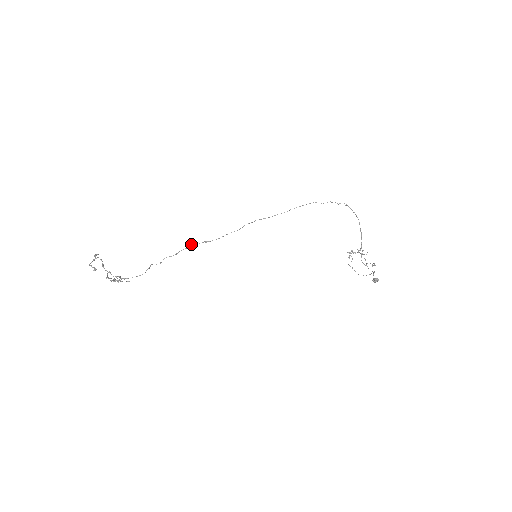
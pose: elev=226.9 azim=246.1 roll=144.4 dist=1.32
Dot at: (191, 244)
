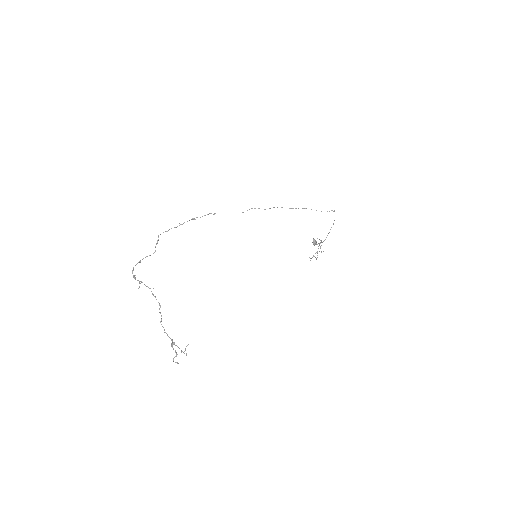
Dot at: occluded
